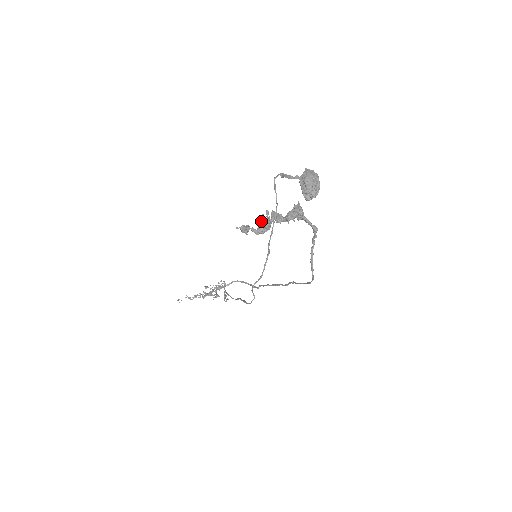
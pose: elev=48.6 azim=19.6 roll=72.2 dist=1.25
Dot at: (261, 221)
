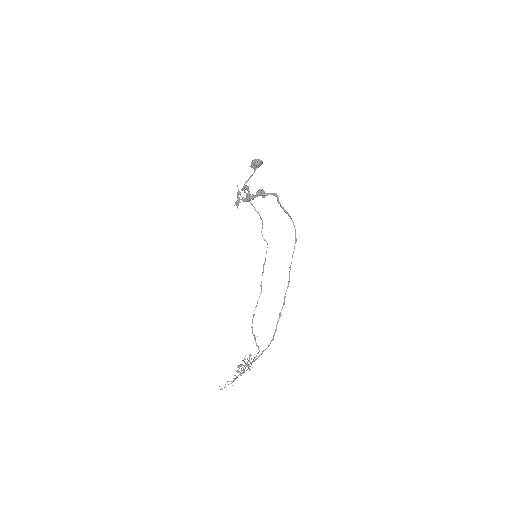
Dot at: (244, 188)
